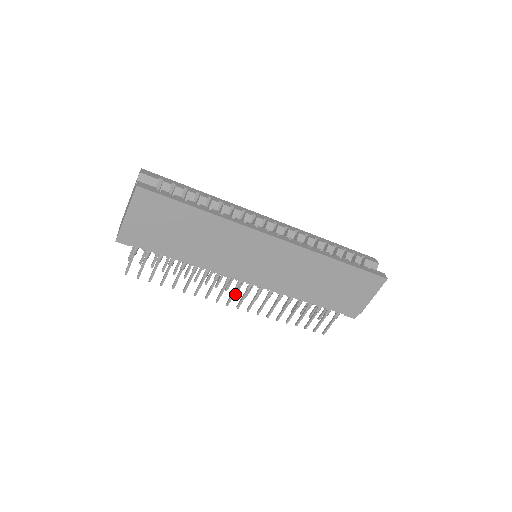
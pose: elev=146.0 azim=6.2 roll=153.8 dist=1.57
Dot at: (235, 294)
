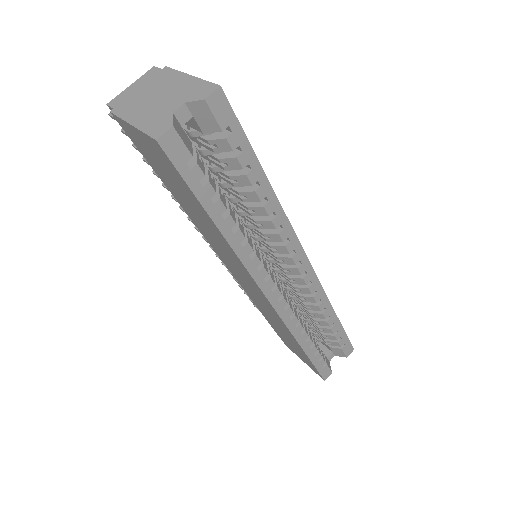
Dot at: occluded
